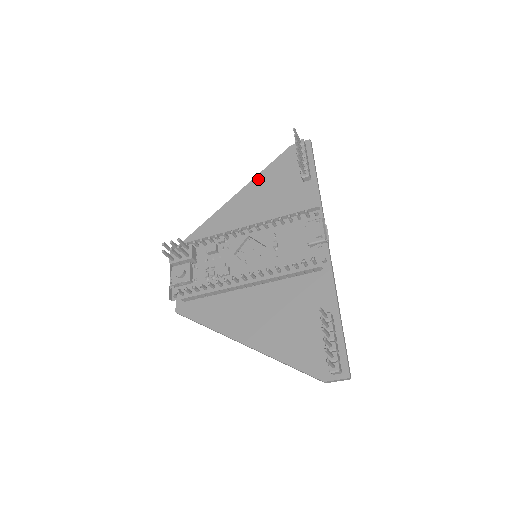
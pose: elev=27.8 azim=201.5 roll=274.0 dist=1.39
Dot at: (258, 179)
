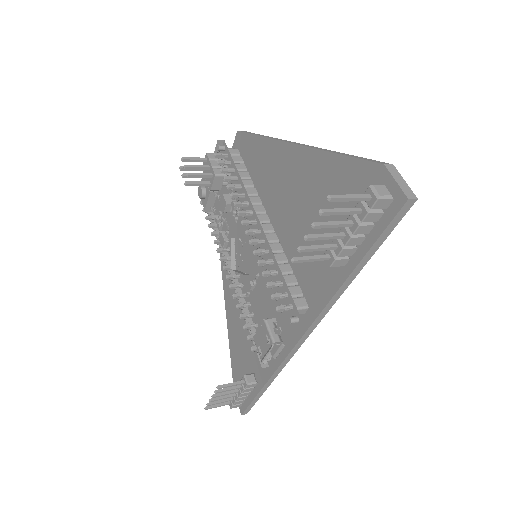
Dot at: (318, 159)
